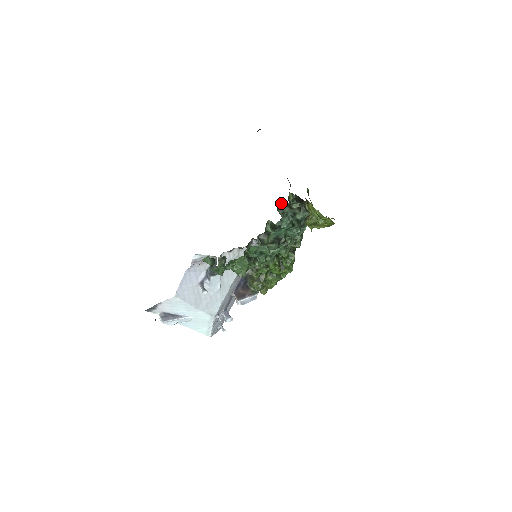
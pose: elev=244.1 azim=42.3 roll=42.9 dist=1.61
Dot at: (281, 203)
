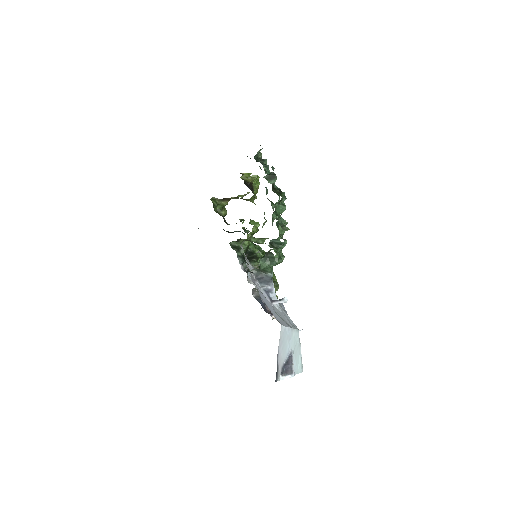
Dot at: (254, 158)
